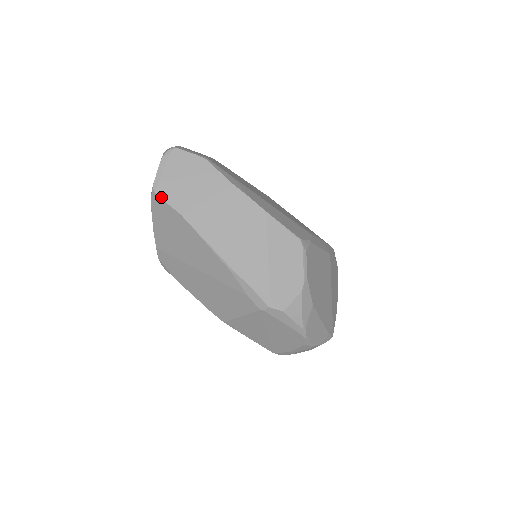
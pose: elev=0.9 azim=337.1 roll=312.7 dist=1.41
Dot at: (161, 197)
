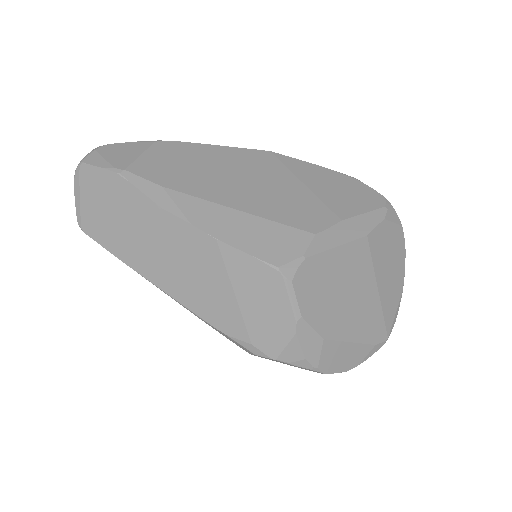
Dot at: (89, 235)
